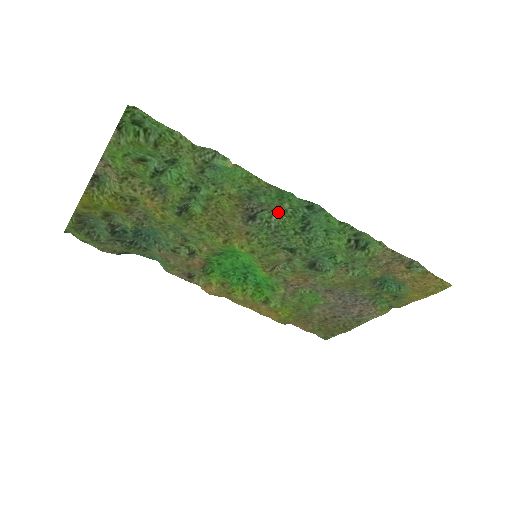
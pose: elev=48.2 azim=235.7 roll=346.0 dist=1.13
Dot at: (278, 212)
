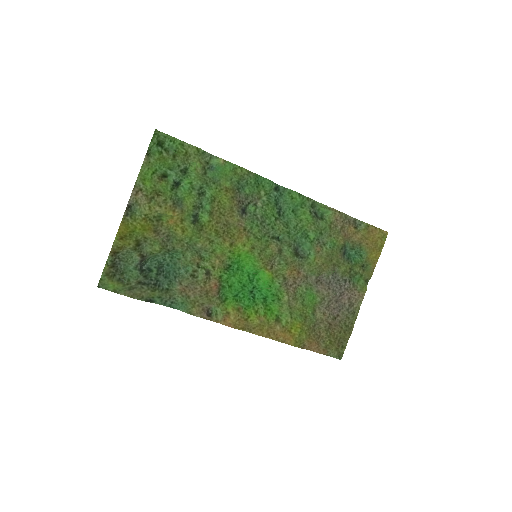
Dot at: (258, 206)
